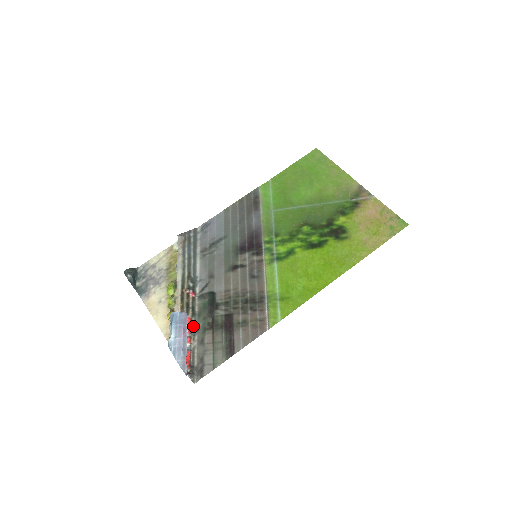
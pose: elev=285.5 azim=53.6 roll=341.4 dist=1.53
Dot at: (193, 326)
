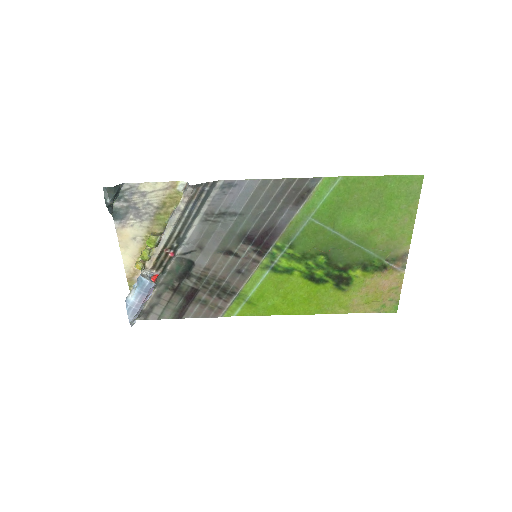
Dot at: (157, 279)
